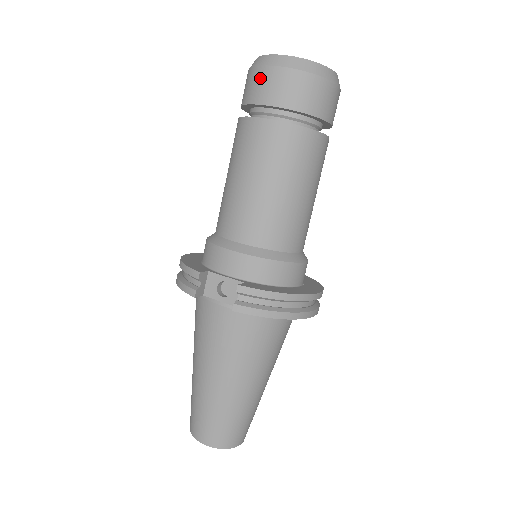
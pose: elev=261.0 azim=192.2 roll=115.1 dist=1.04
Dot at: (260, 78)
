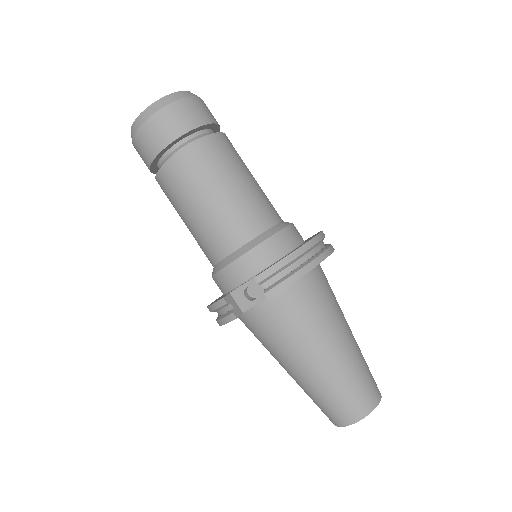
Dot at: (142, 140)
